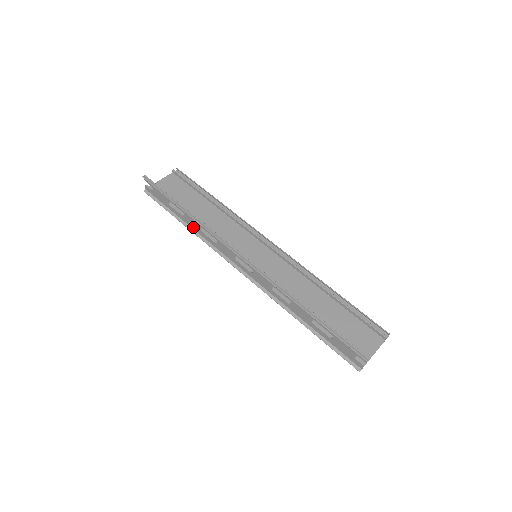
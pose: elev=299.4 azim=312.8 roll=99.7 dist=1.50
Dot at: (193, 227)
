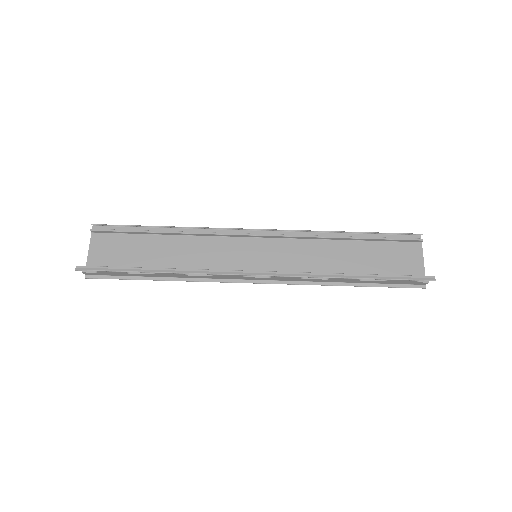
Dot at: (173, 276)
